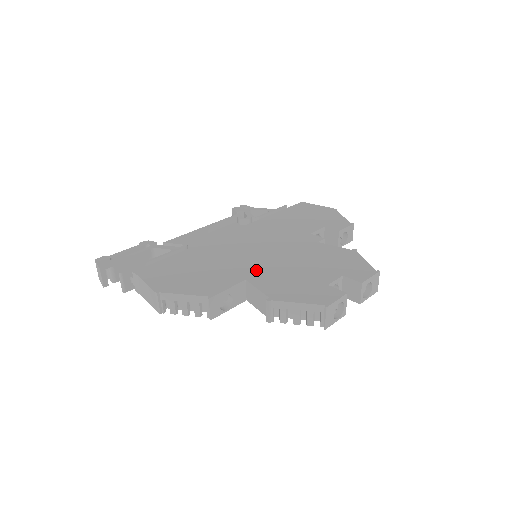
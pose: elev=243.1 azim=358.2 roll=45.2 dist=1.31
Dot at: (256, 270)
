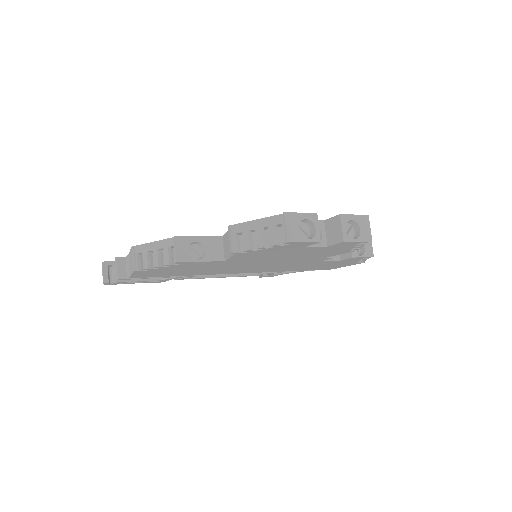
Dot at: occluded
